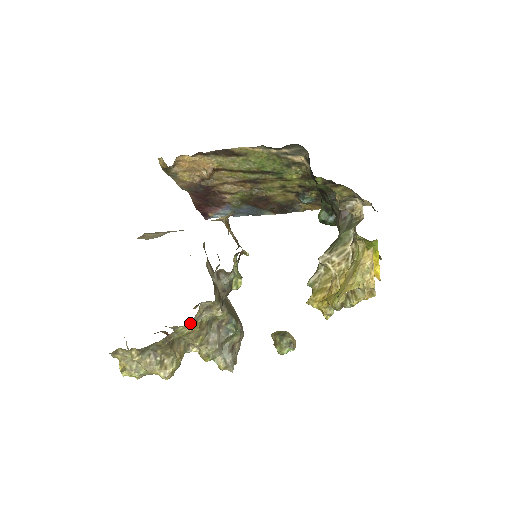
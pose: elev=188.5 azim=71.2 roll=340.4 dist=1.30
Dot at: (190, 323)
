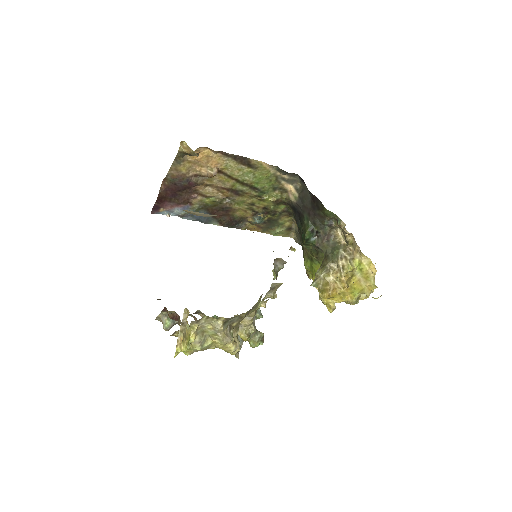
Dot at: (268, 299)
